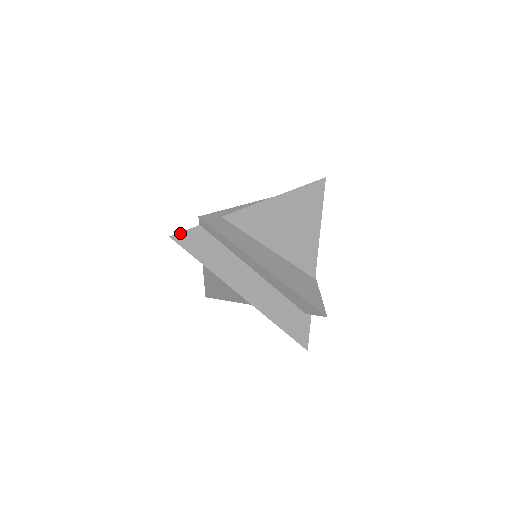
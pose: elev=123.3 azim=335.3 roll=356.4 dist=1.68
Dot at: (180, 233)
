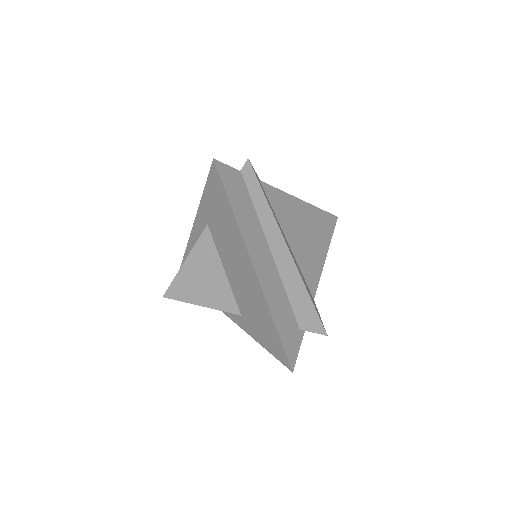
Dot at: (223, 164)
